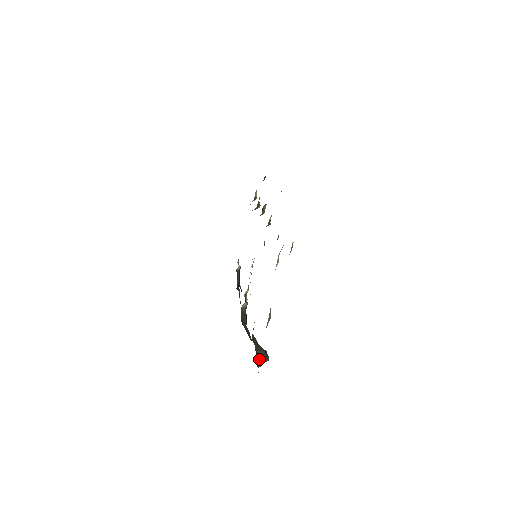
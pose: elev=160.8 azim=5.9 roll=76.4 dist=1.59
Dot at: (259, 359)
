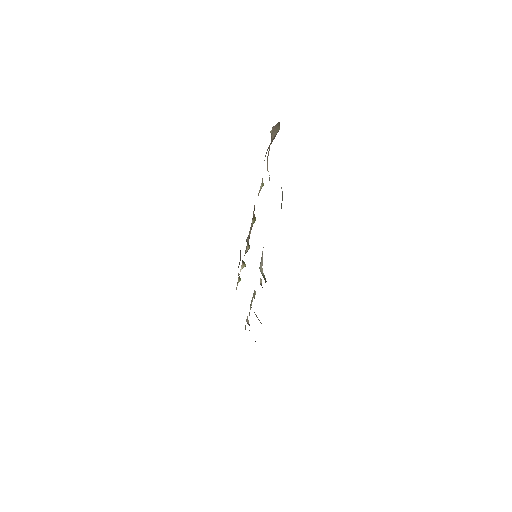
Dot at: occluded
